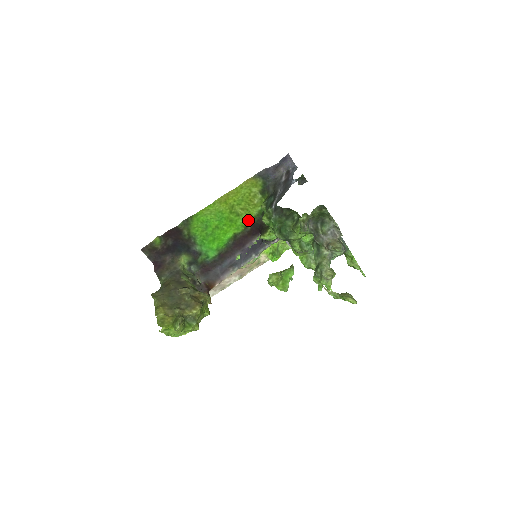
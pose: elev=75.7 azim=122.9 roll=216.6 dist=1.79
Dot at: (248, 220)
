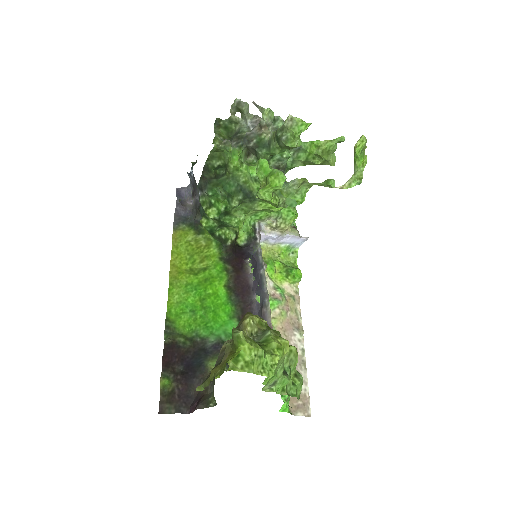
Dot at: (219, 262)
